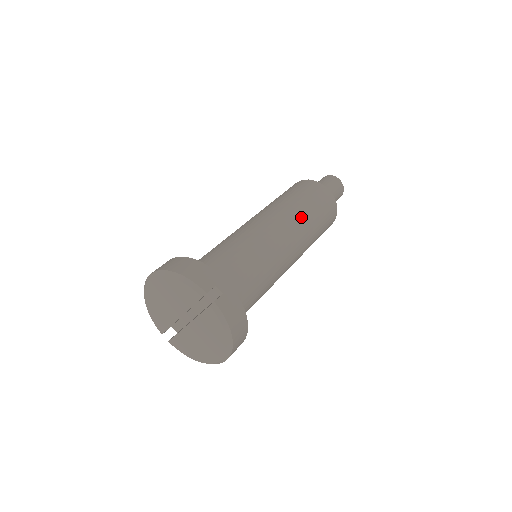
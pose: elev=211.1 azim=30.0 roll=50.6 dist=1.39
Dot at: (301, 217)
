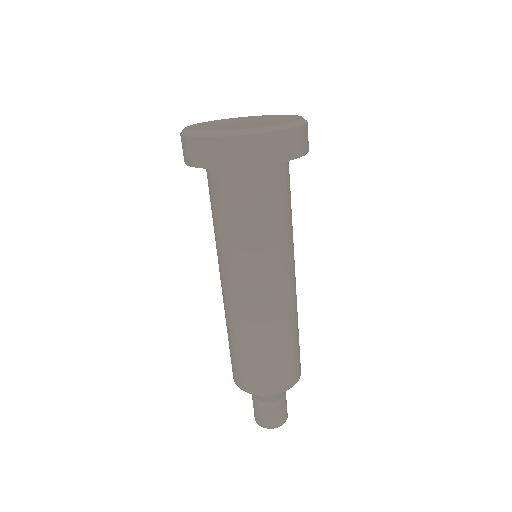
Dot at: occluded
